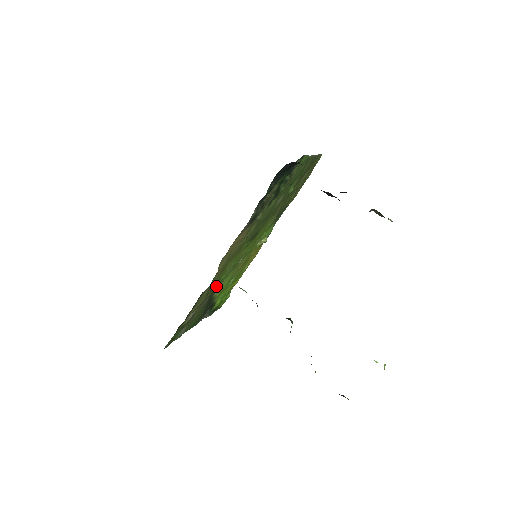
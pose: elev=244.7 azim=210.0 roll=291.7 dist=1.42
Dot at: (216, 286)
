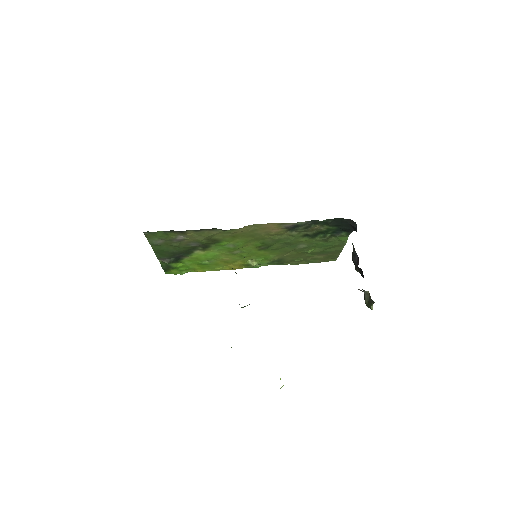
Dot at: (213, 243)
